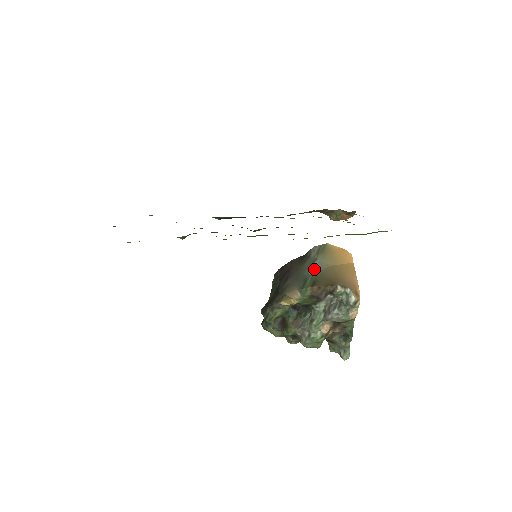
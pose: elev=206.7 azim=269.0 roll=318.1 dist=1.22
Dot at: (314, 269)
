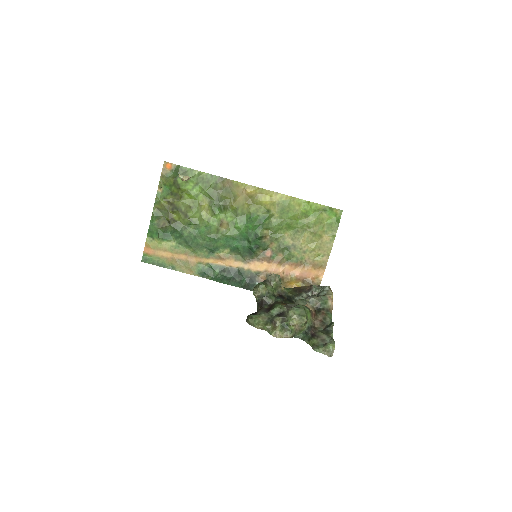
Dot at: occluded
